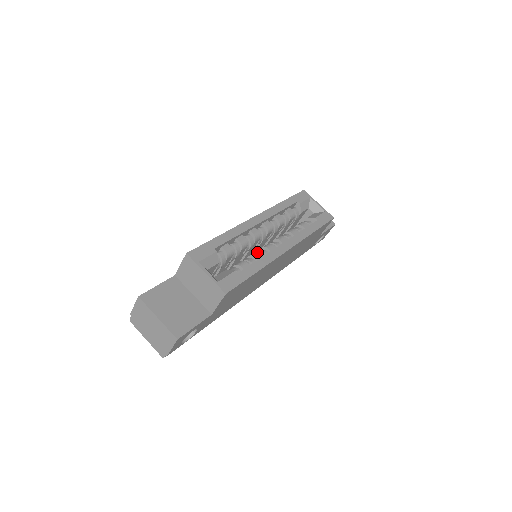
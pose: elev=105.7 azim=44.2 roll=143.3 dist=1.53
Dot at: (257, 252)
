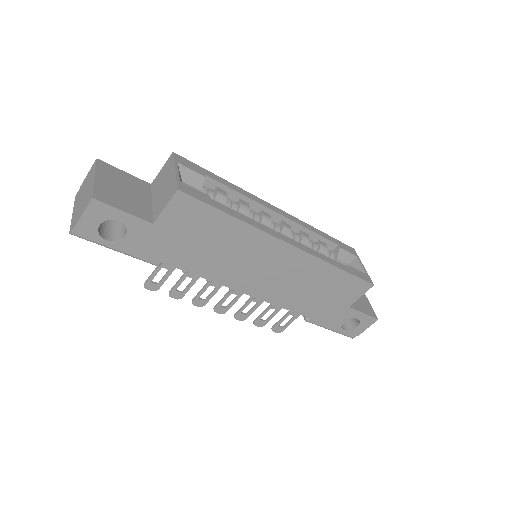
Dot at: occluded
